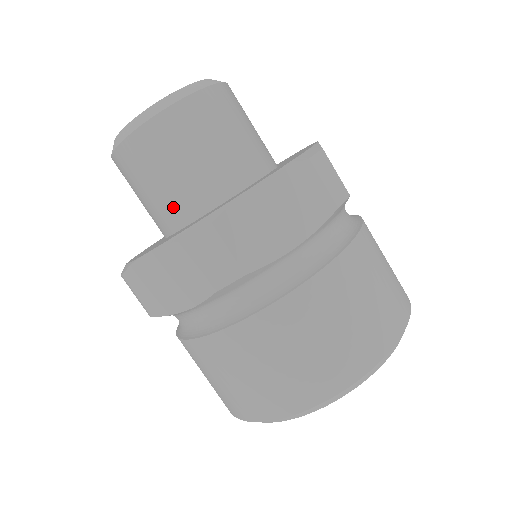
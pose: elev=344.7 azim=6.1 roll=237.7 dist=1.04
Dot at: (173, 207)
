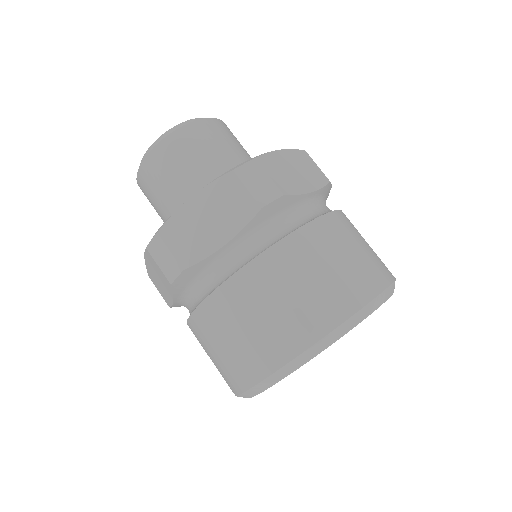
Dot at: occluded
